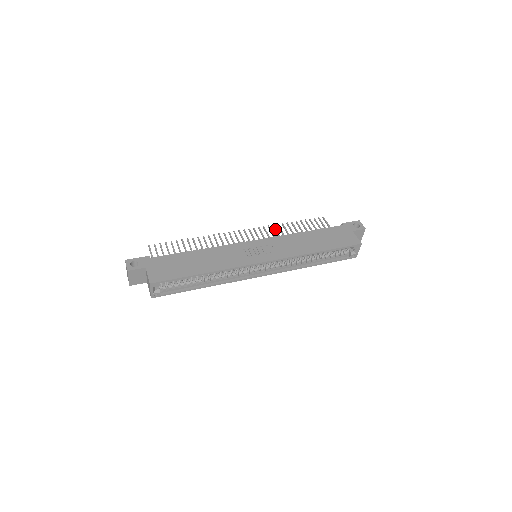
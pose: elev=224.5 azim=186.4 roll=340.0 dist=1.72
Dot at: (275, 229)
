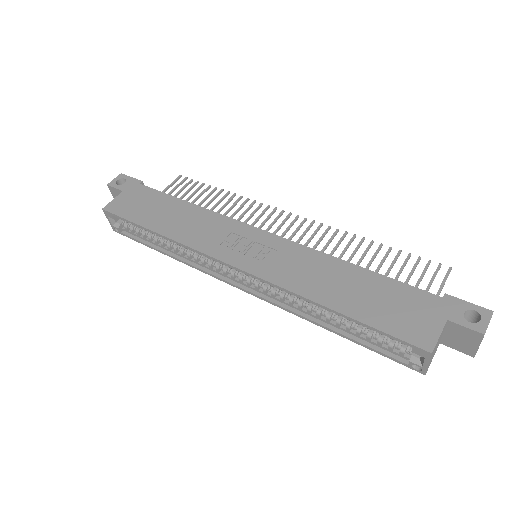
Dot at: (340, 239)
